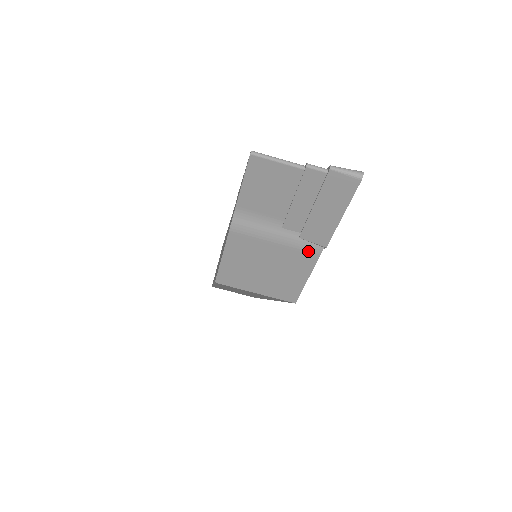
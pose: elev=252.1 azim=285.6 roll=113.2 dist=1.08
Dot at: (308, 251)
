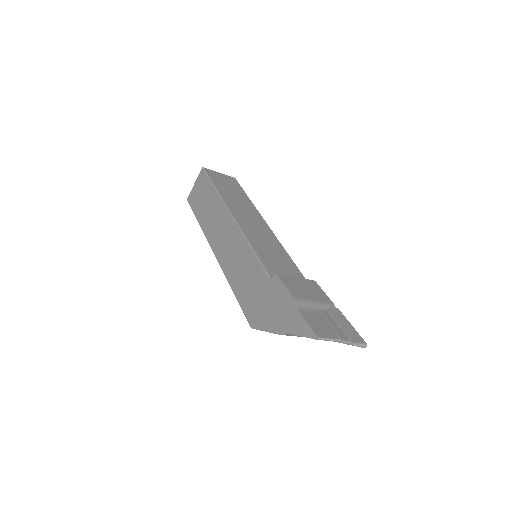
Dot at: occluded
